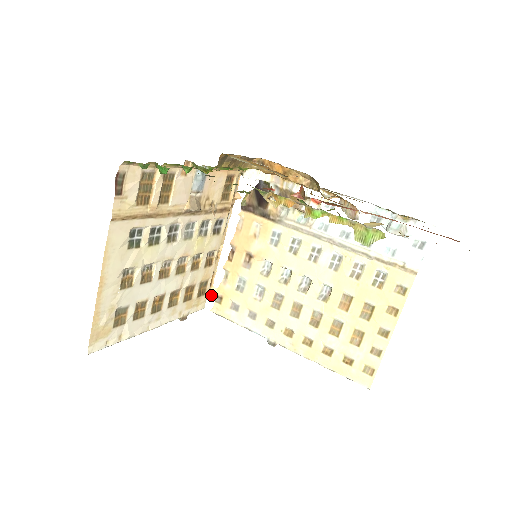
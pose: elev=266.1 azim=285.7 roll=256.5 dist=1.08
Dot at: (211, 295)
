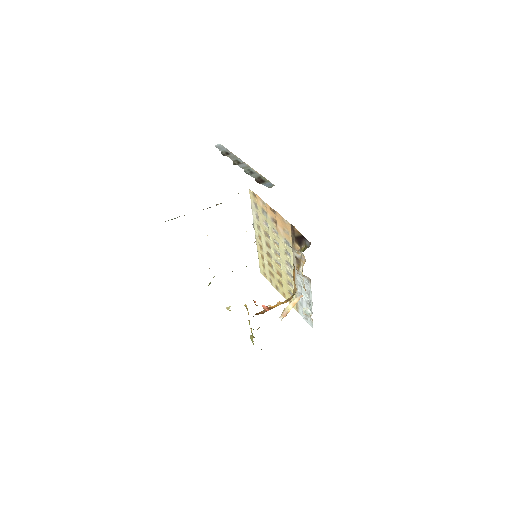
Dot at: occluded
